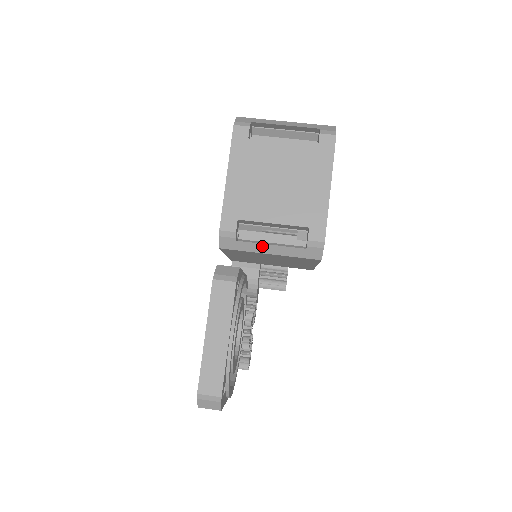
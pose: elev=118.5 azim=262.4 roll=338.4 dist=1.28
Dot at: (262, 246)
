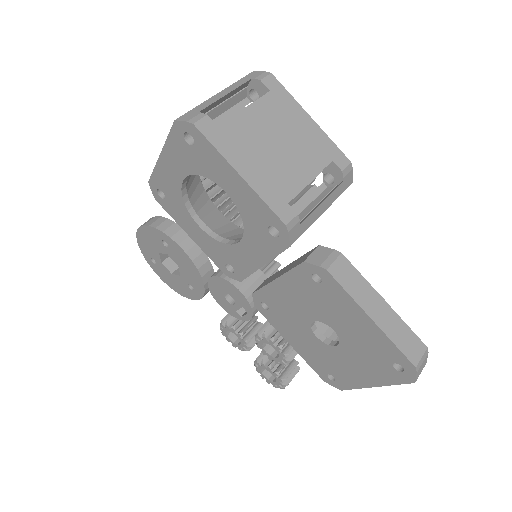
Dot at: (318, 209)
